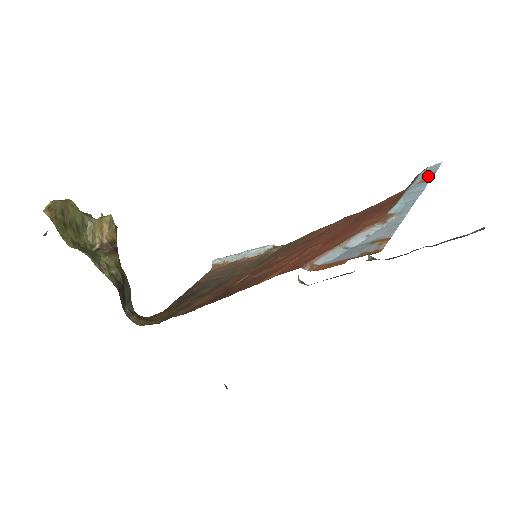
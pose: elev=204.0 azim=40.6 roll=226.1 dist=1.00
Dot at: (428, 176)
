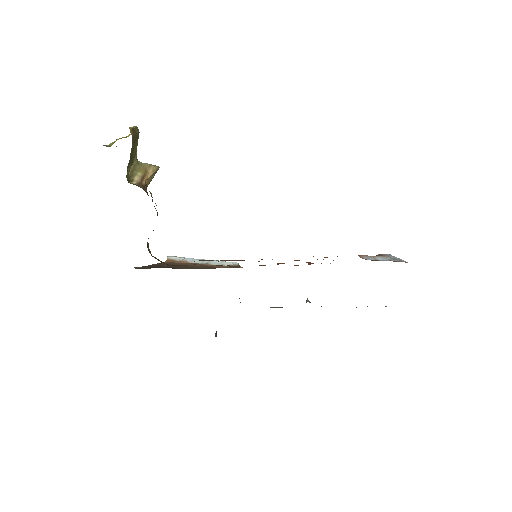
Dot at: occluded
